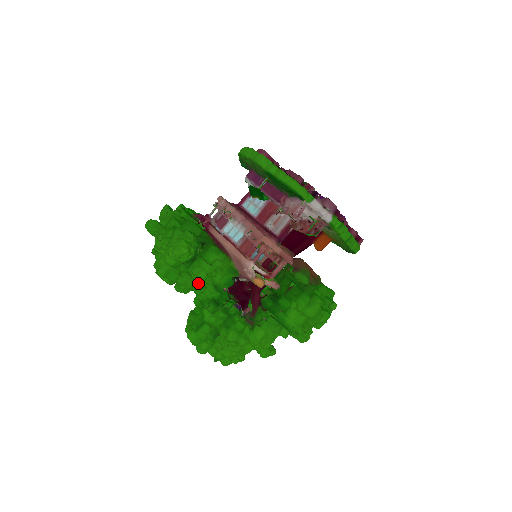
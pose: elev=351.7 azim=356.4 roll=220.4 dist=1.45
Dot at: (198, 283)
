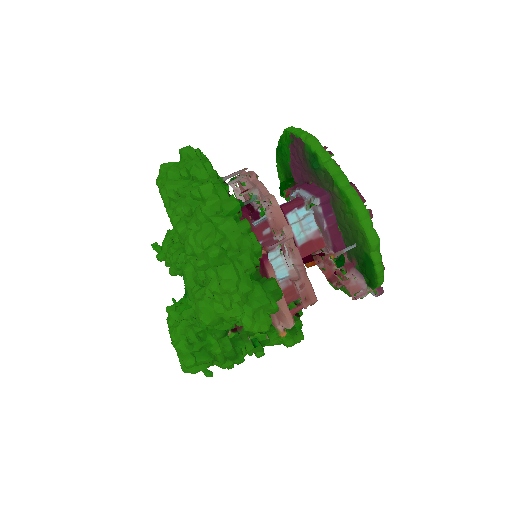
Dot at: occluded
